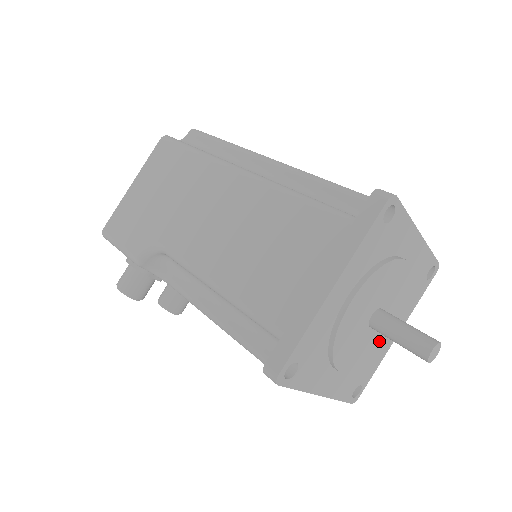
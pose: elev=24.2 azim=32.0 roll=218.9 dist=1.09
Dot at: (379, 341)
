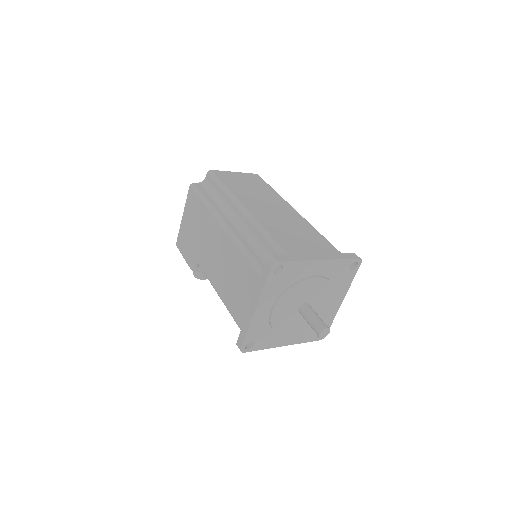
Dot at: (319, 313)
